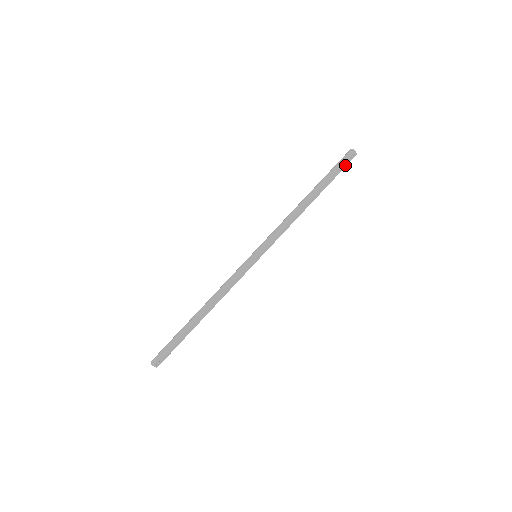
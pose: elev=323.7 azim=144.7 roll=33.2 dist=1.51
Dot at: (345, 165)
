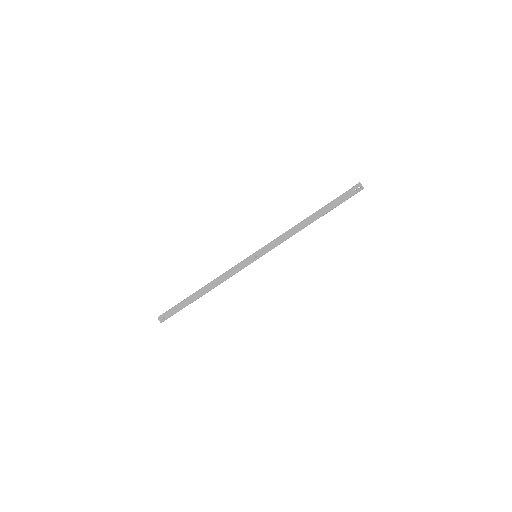
Dot at: (350, 195)
